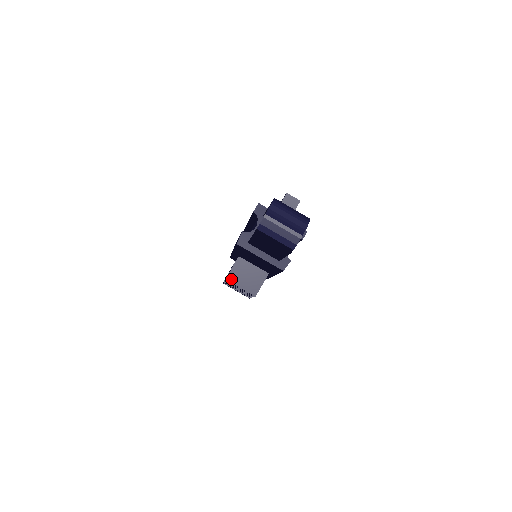
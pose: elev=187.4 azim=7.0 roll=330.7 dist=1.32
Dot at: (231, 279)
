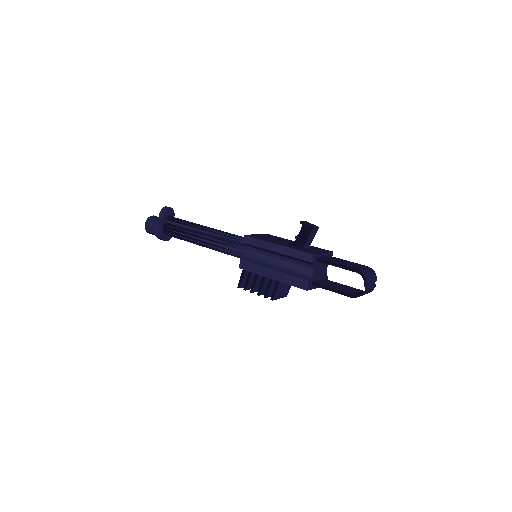
Dot at: (275, 298)
